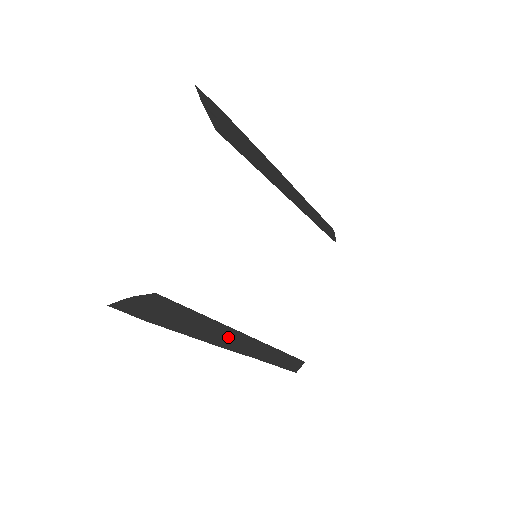
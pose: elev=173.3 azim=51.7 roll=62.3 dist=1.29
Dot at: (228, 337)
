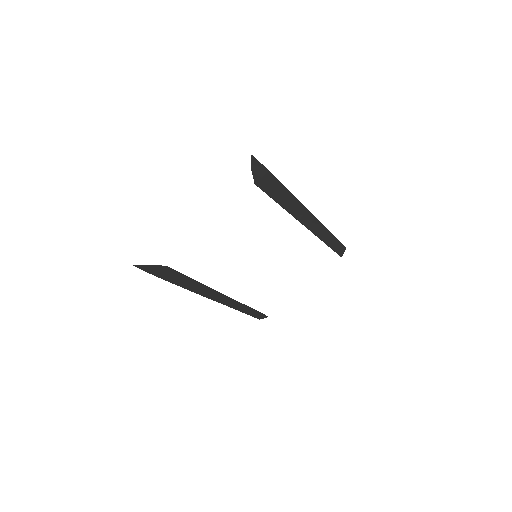
Dot at: (211, 293)
